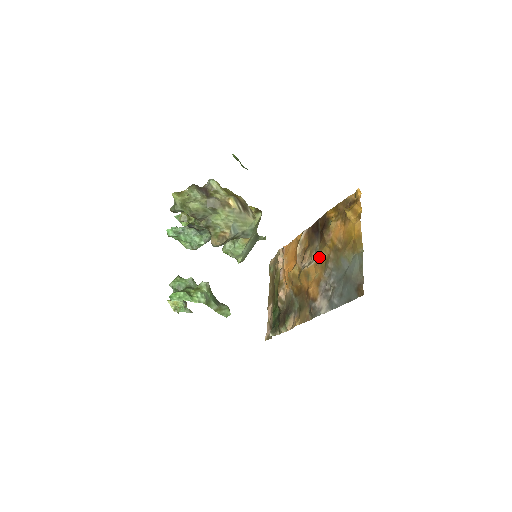
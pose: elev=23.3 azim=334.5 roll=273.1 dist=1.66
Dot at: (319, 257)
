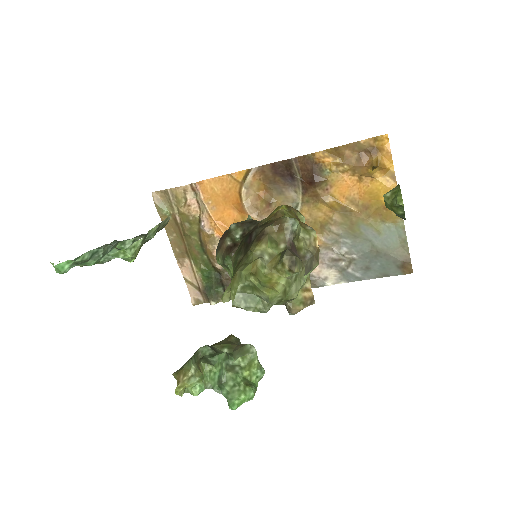
Dot at: (307, 216)
